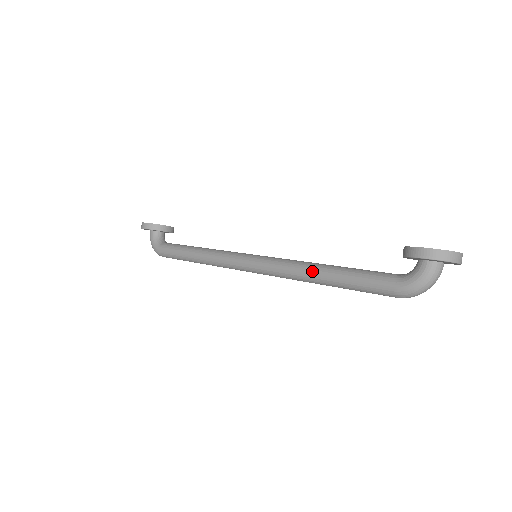
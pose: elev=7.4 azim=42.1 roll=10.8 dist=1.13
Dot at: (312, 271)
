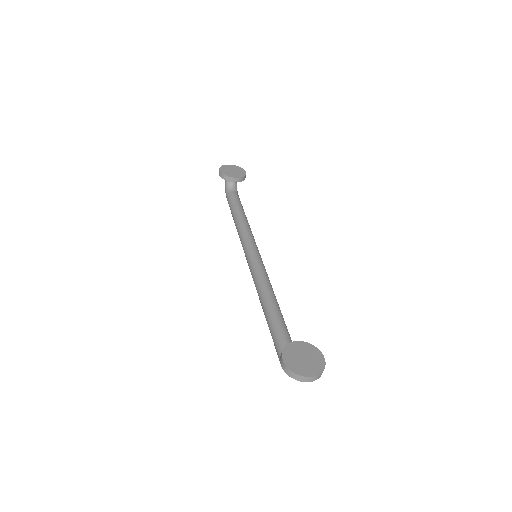
Dot at: (262, 304)
